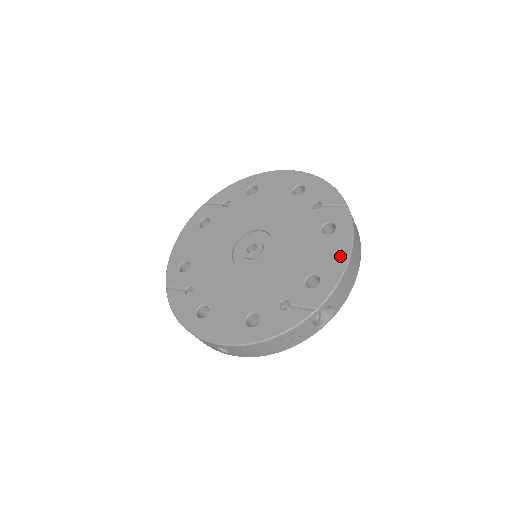
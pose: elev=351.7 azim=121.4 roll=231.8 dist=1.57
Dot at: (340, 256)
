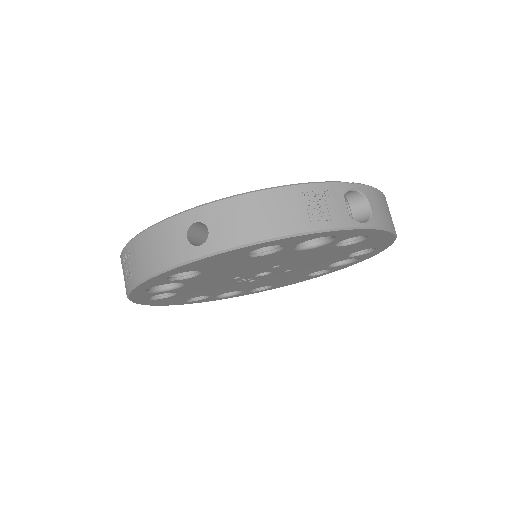
Dot at: occluded
